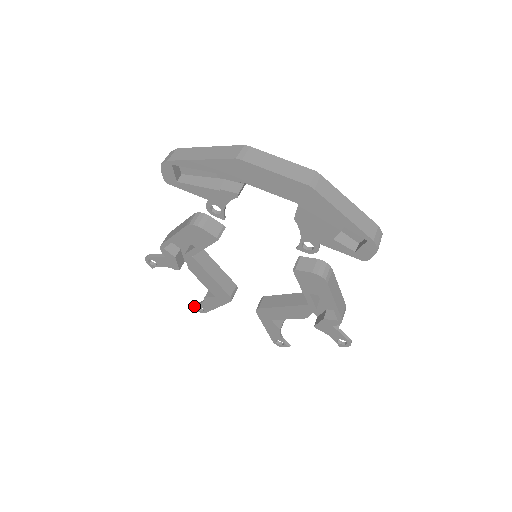
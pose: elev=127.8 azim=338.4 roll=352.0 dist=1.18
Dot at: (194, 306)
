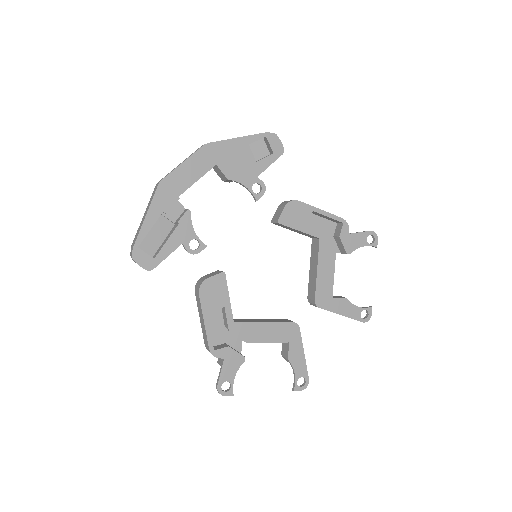
Dot at: (296, 387)
